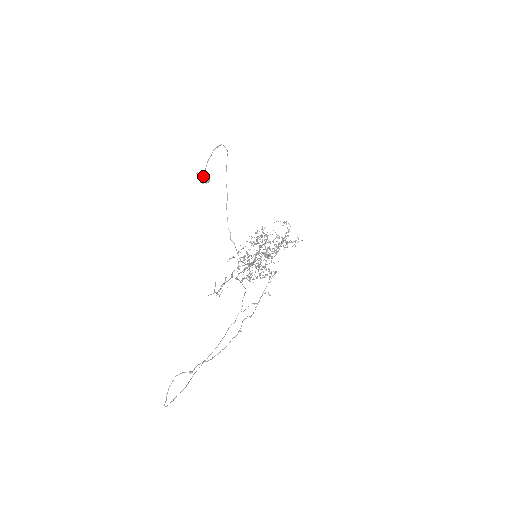
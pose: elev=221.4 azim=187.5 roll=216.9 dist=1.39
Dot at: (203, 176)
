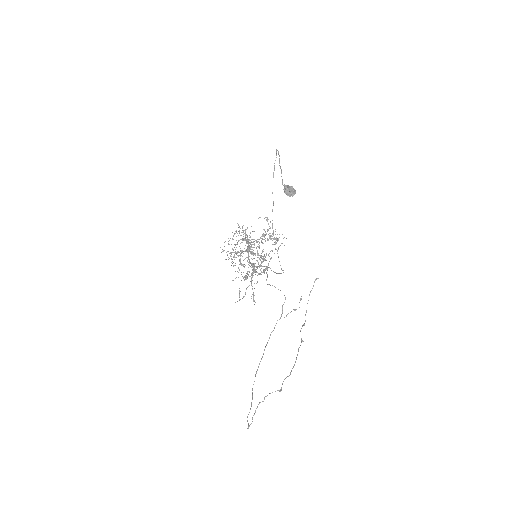
Dot at: (291, 189)
